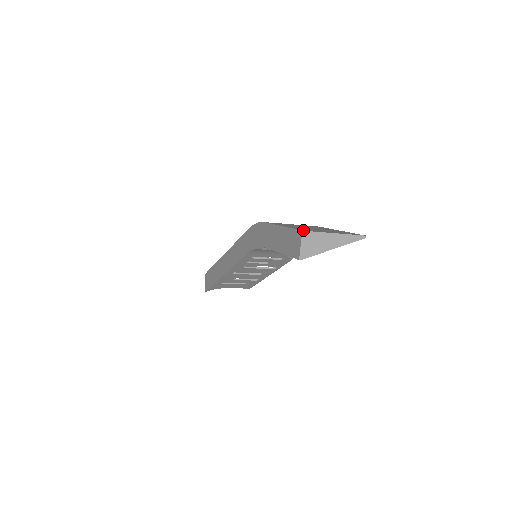
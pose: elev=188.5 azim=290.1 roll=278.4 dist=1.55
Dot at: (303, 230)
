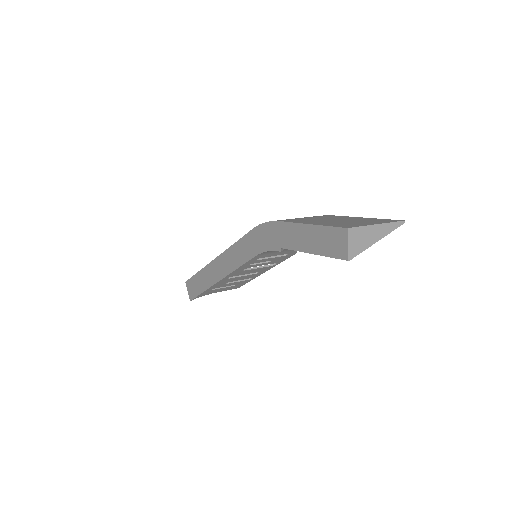
Dot at: (347, 227)
